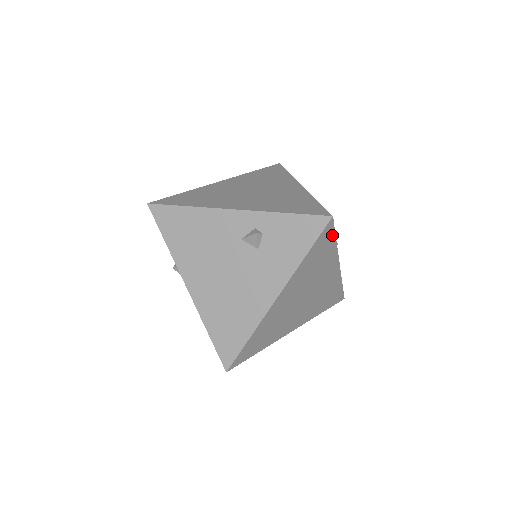
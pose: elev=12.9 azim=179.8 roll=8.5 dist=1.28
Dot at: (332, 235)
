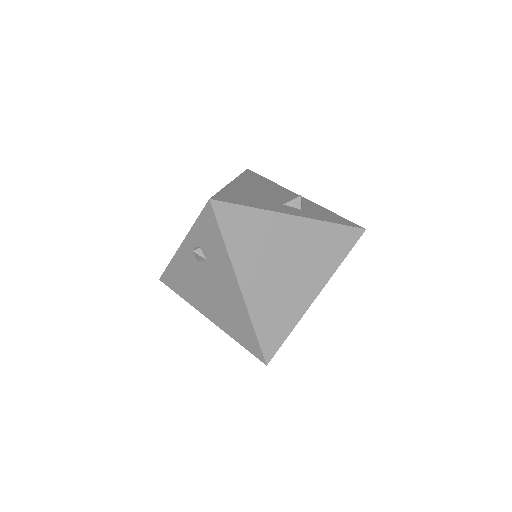
Dot at: (236, 208)
